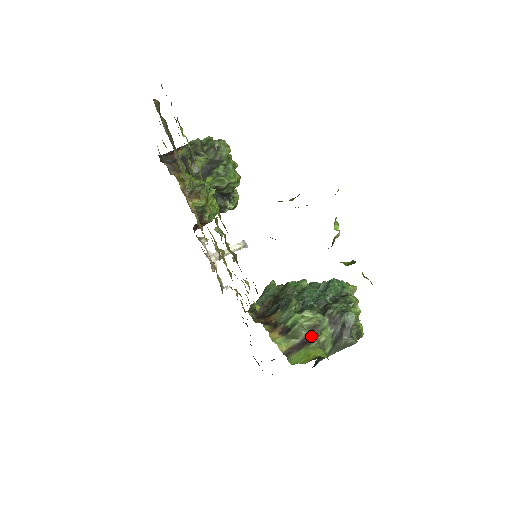
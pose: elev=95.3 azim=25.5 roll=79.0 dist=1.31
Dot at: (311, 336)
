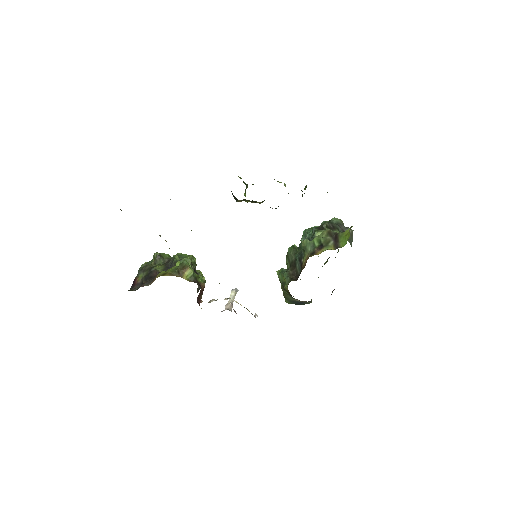
Dot at: (334, 235)
